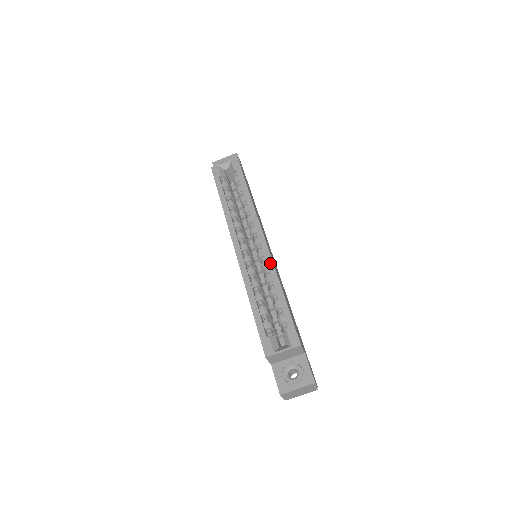
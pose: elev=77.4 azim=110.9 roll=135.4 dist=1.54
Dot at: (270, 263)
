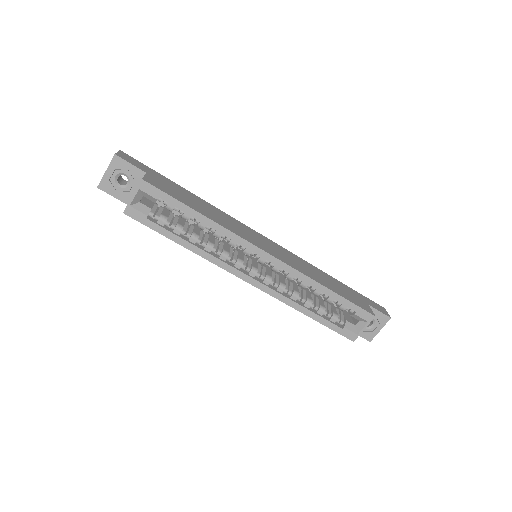
Dot at: (296, 273)
